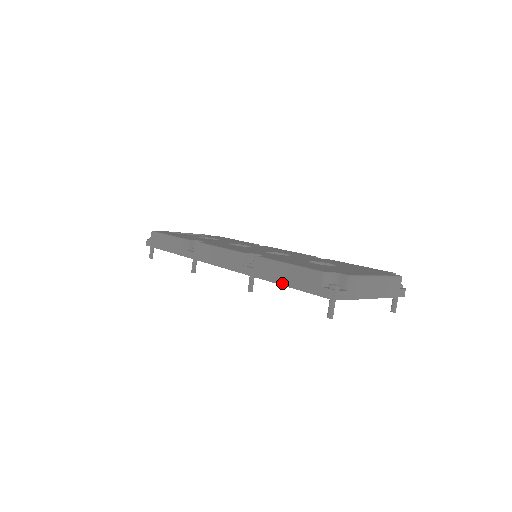
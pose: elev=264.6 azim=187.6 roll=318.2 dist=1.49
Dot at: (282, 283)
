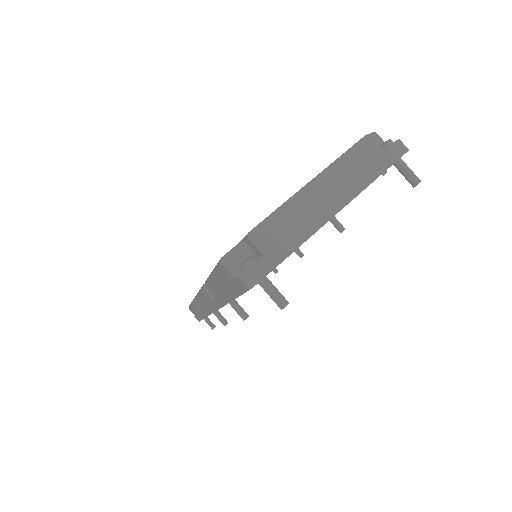
Dot at: (230, 298)
